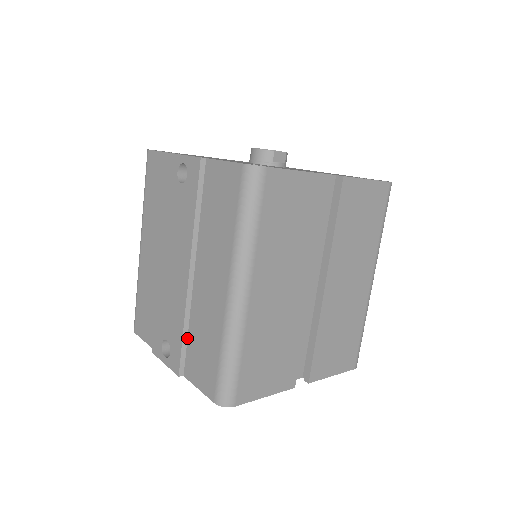
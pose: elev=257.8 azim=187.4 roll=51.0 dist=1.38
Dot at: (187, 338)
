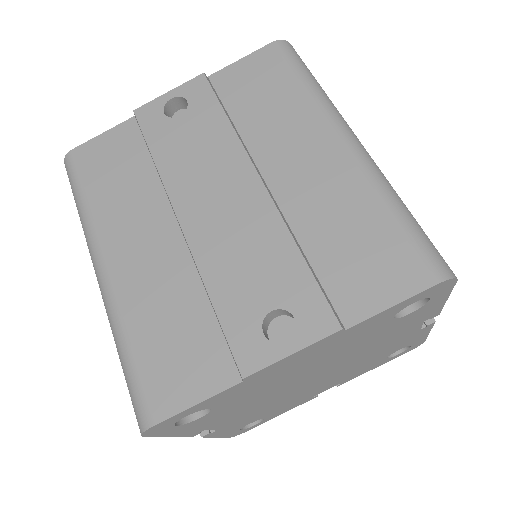
Dot at: (311, 268)
